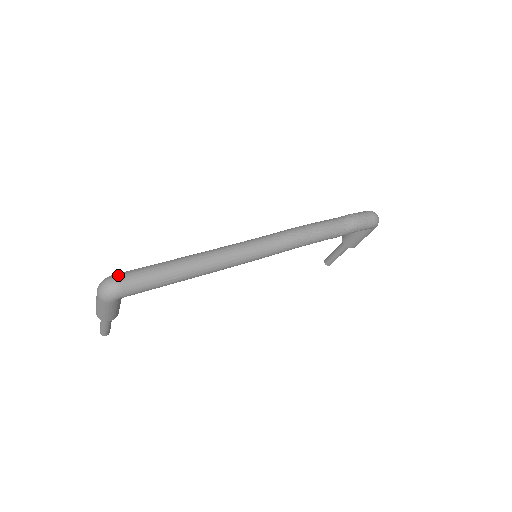
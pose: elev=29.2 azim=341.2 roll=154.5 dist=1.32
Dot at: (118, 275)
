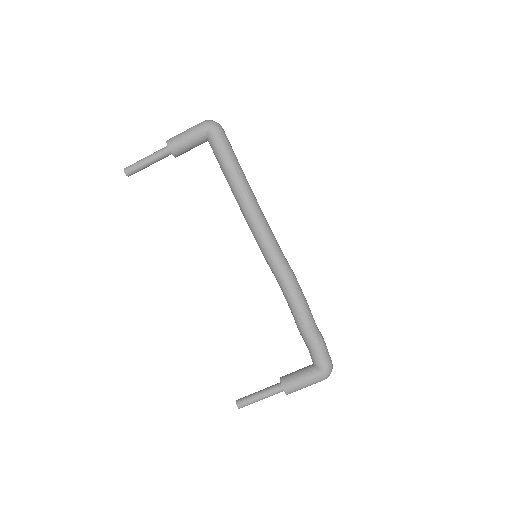
Dot at: occluded
